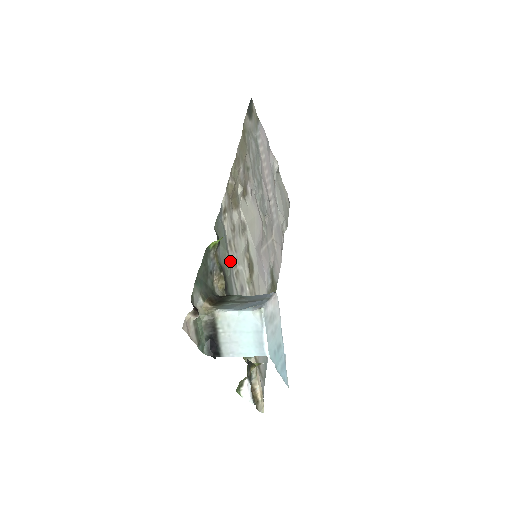
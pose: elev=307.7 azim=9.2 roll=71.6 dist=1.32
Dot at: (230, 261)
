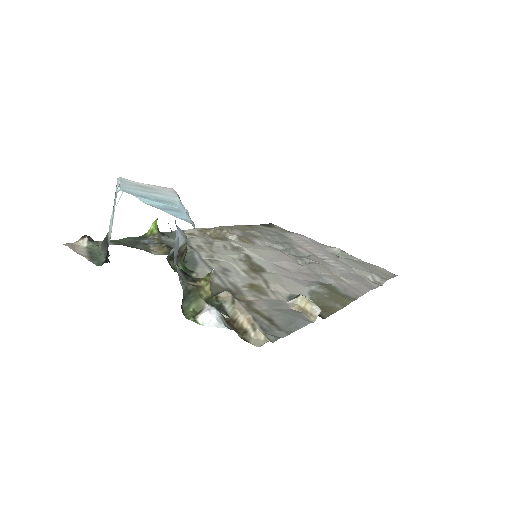
Dot at: (190, 248)
